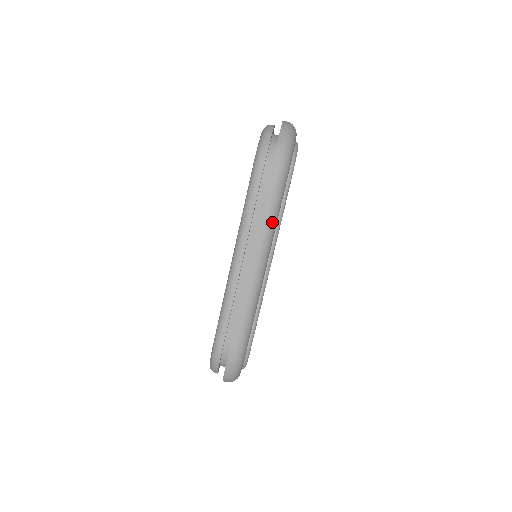
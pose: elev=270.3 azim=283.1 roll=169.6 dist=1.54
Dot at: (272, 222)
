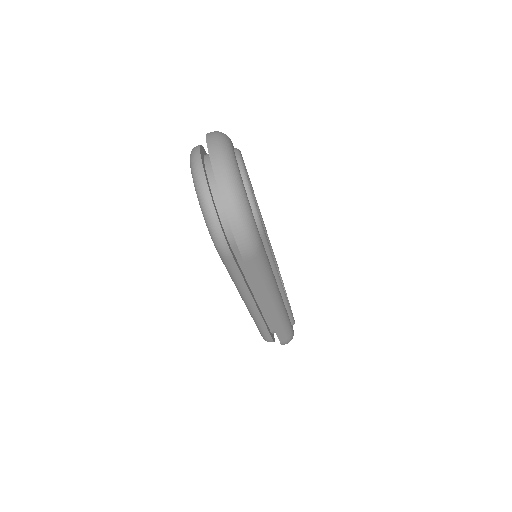
Dot at: (268, 279)
